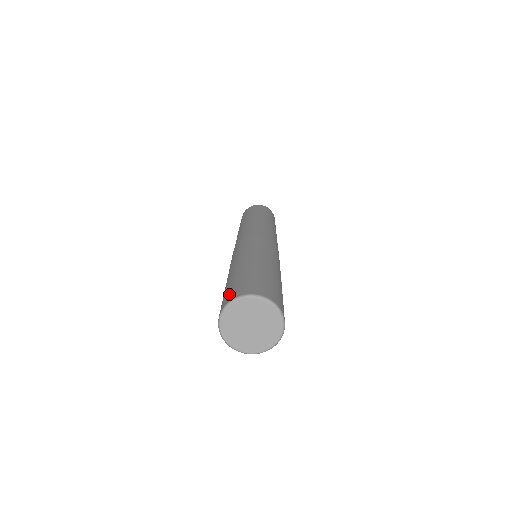
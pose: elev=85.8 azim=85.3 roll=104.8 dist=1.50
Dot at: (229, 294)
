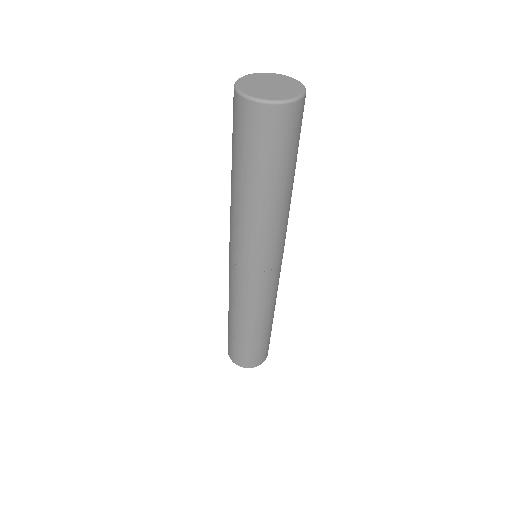
Dot at: occluded
